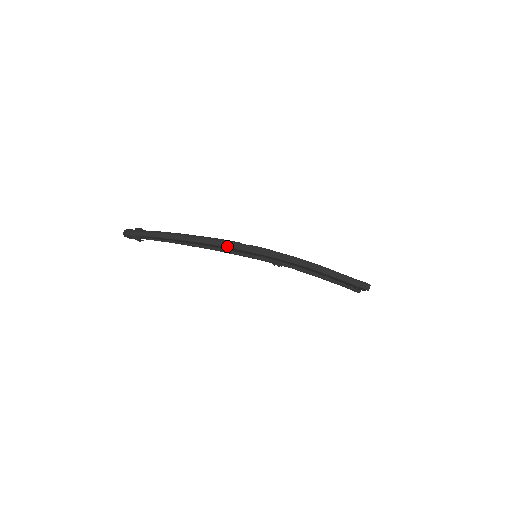
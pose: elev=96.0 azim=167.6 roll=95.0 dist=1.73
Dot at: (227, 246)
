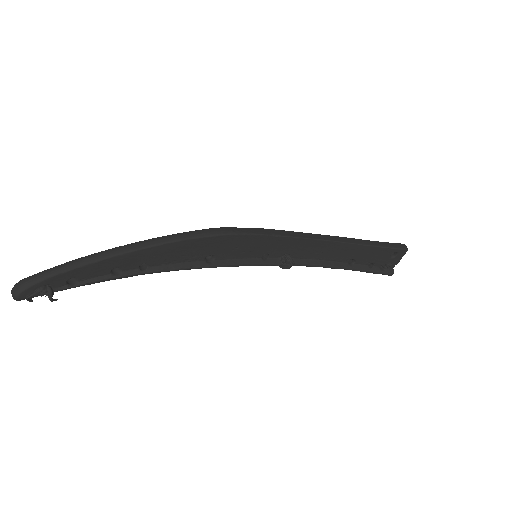
Dot at: (217, 233)
